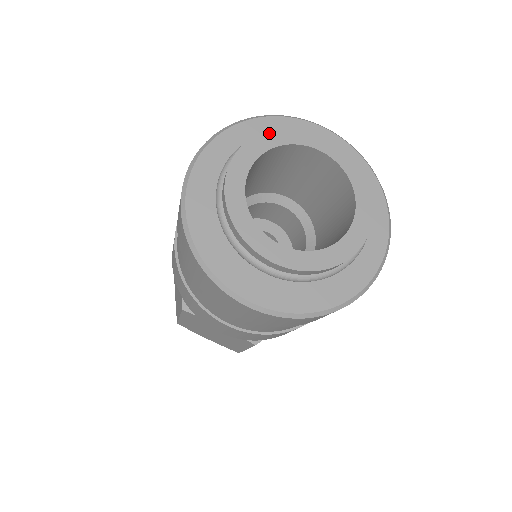
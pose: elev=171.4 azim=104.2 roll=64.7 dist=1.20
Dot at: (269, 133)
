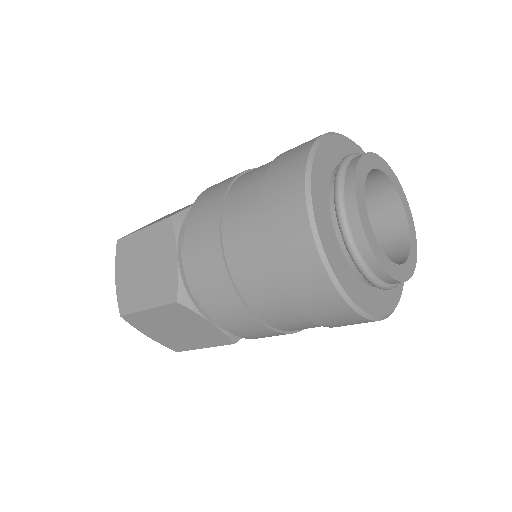
Dot at: (369, 155)
